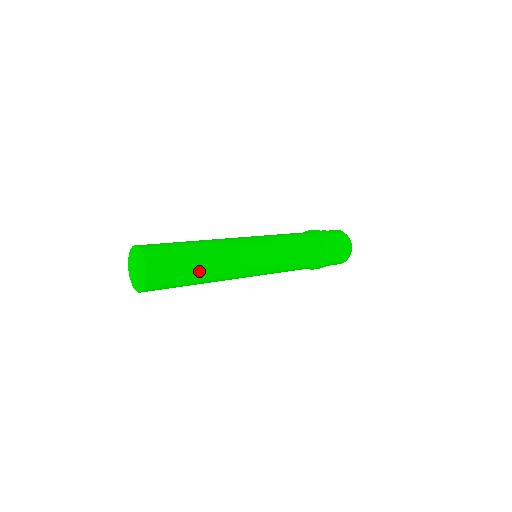
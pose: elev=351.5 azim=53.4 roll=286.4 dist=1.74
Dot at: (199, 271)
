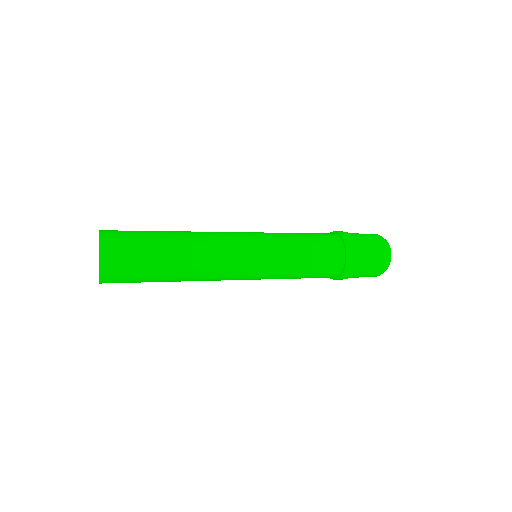
Dot at: (168, 238)
